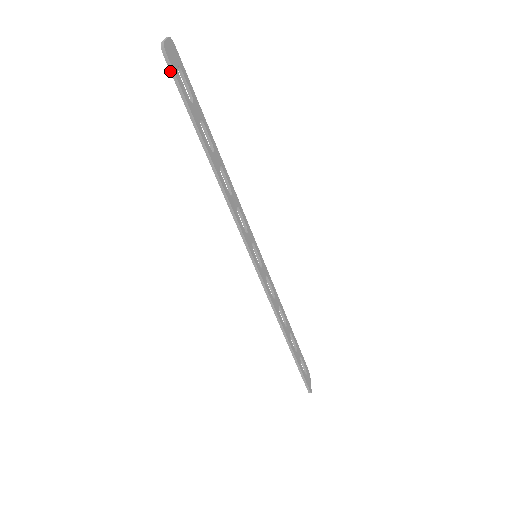
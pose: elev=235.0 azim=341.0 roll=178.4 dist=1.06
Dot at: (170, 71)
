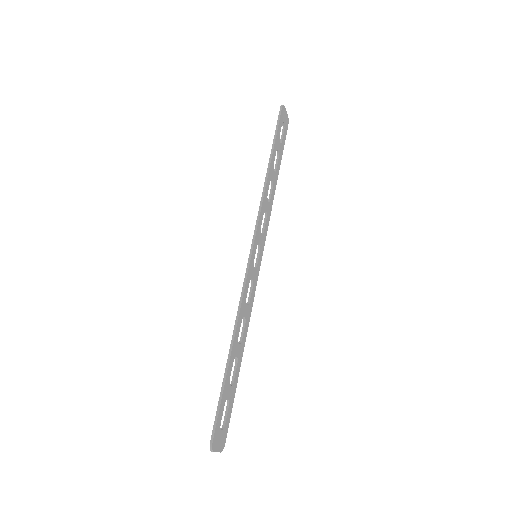
Dot at: (279, 114)
